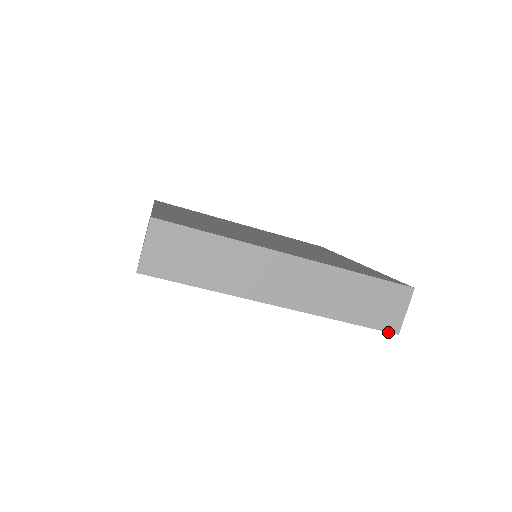
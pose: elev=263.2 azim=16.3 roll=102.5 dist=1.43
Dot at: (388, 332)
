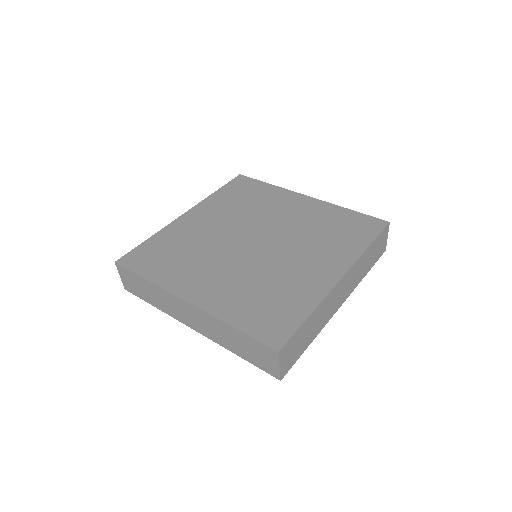
Dot at: occluded
